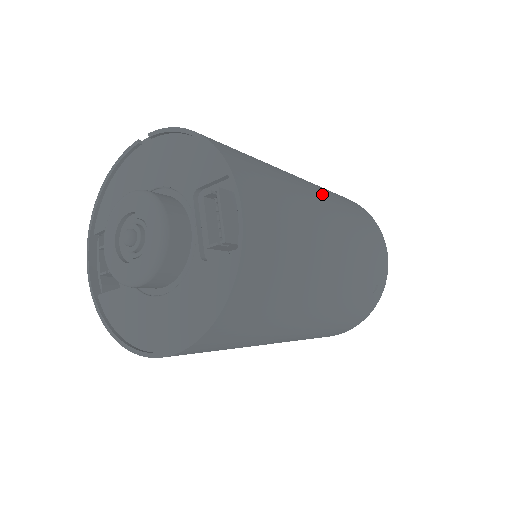
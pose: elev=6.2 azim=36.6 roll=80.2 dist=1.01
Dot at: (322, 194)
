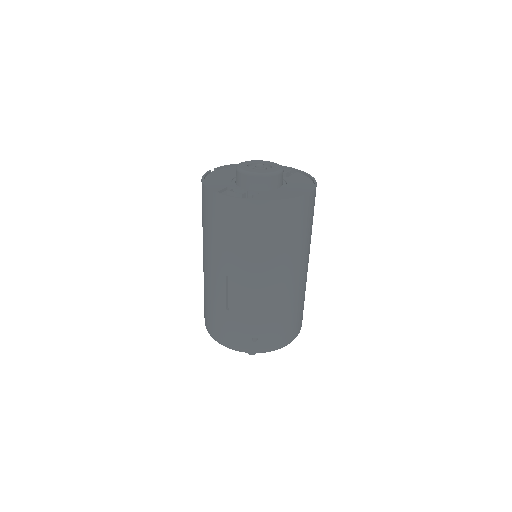
Dot at: occluded
